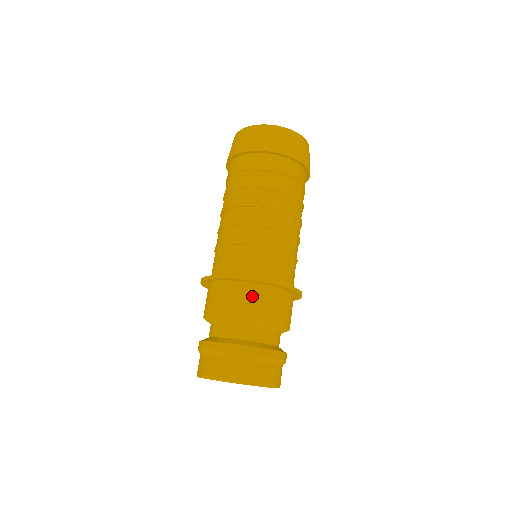
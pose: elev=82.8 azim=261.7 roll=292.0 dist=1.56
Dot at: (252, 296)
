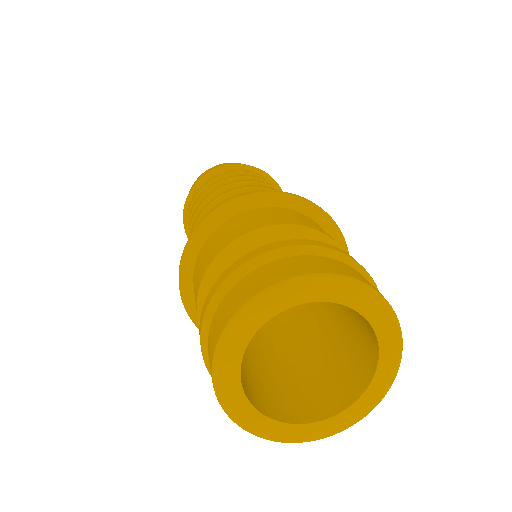
Dot at: (226, 230)
